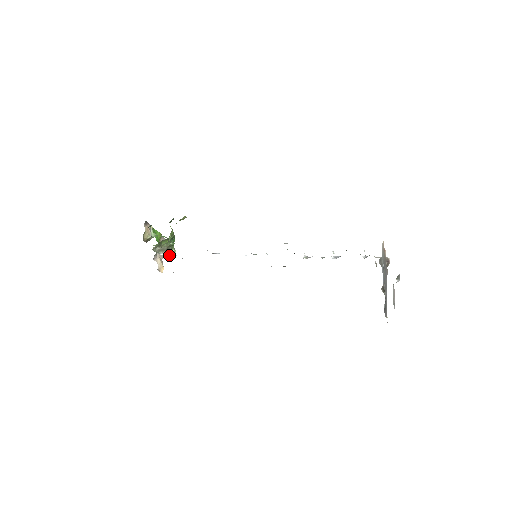
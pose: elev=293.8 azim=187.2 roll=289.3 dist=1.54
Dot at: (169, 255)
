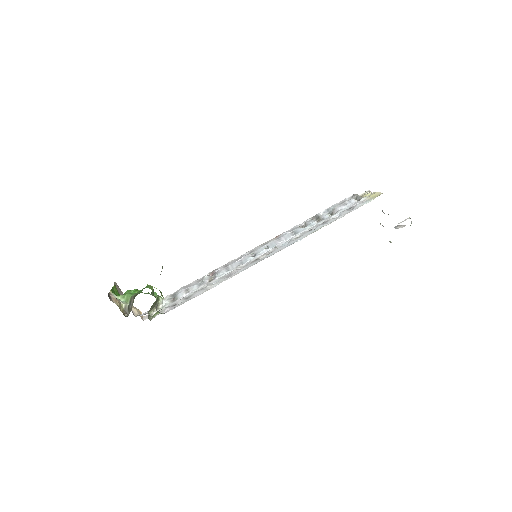
Dot at: (159, 307)
